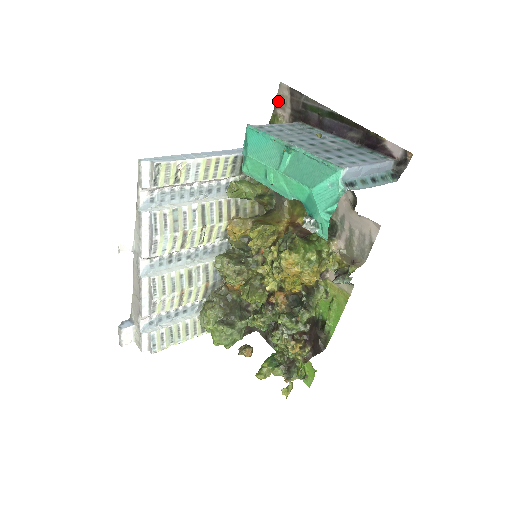
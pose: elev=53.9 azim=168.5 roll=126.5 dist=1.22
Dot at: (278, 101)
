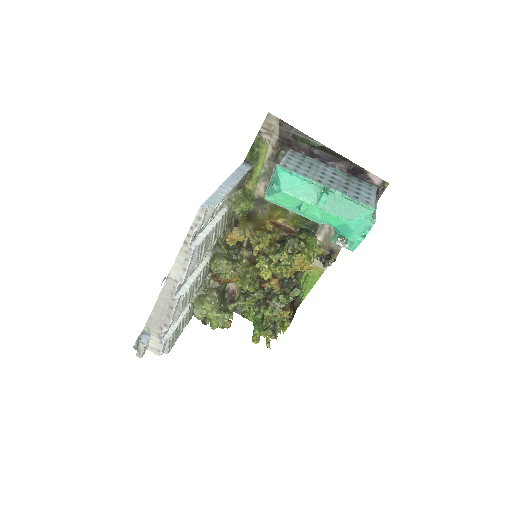
Dot at: (264, 127)
